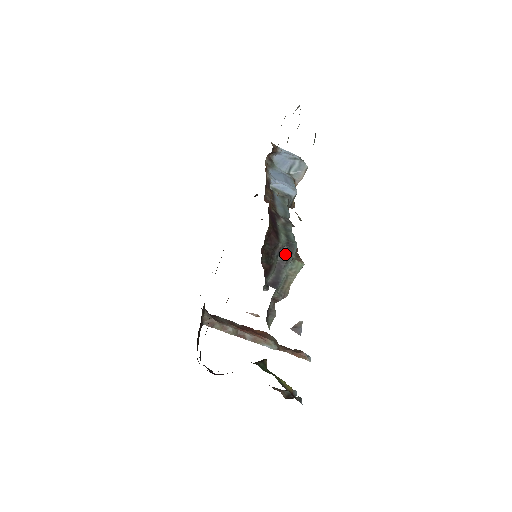
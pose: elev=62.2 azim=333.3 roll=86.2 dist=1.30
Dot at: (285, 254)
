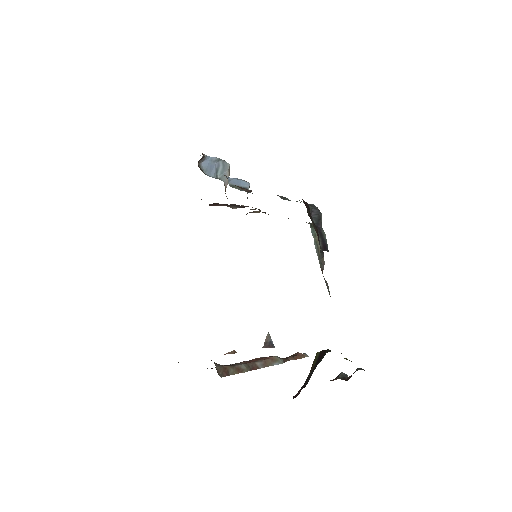
Dot at: (316, 215)
